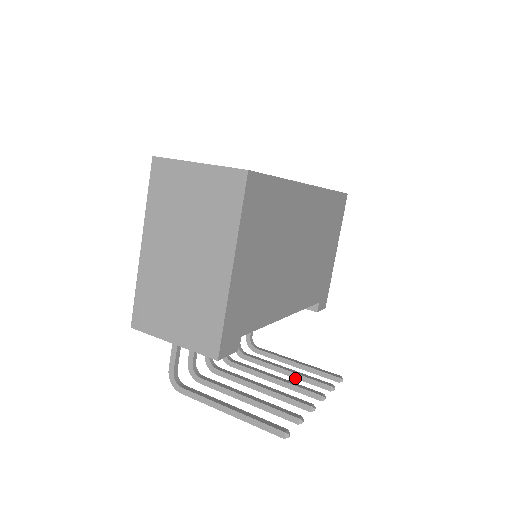
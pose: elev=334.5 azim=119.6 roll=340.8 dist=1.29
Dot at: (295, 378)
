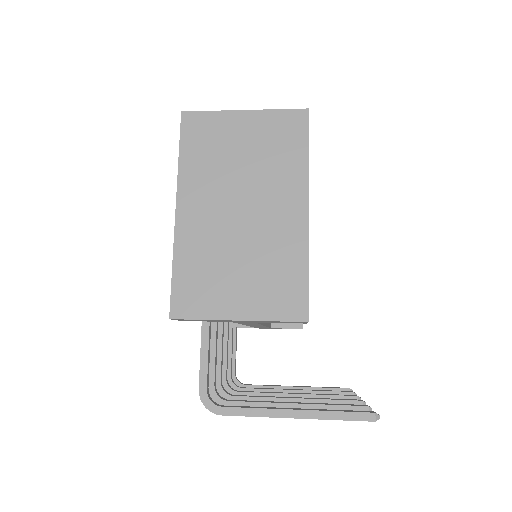
Dot at: occluded
